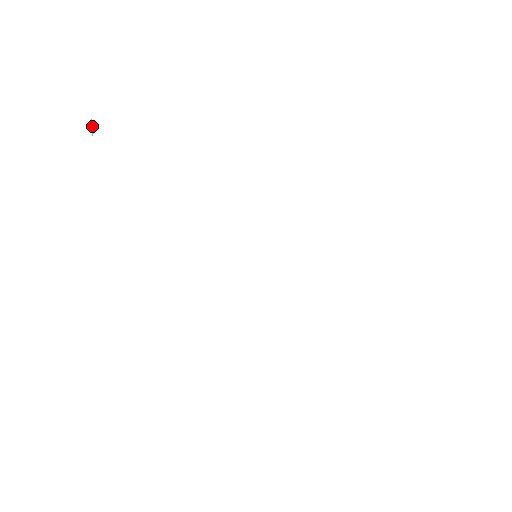
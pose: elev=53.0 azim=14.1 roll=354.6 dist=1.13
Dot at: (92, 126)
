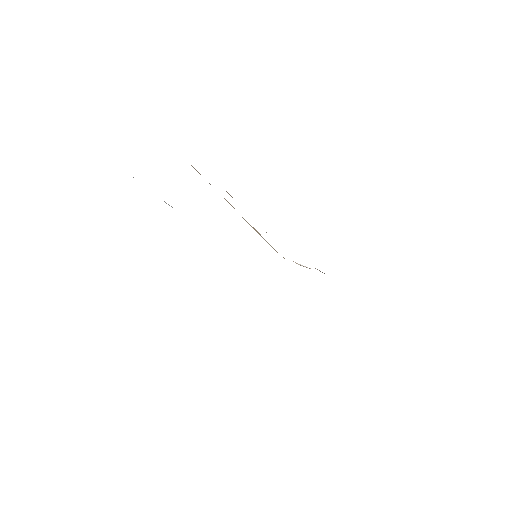
Dot at: occluded
